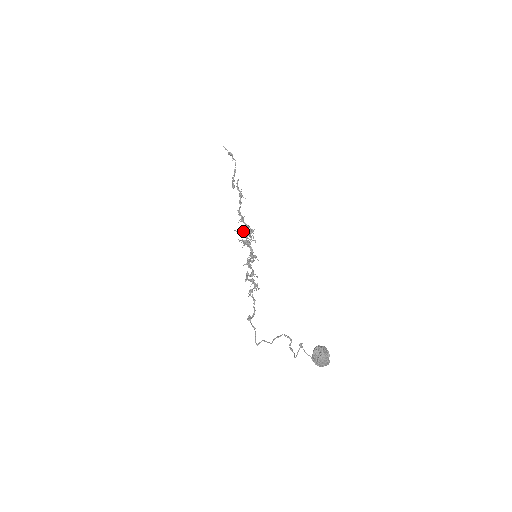
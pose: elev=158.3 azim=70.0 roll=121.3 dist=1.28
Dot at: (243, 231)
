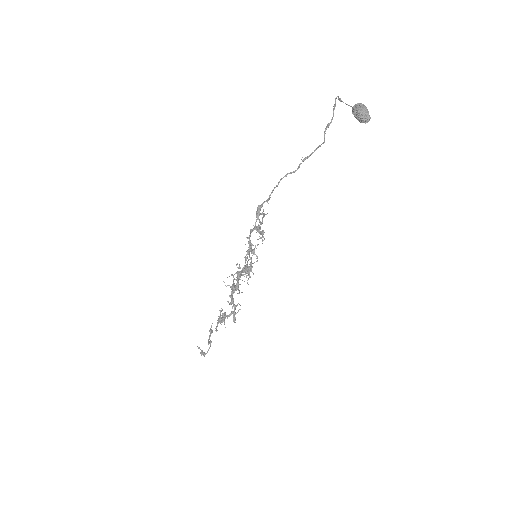
Dot at: (234, 283)
